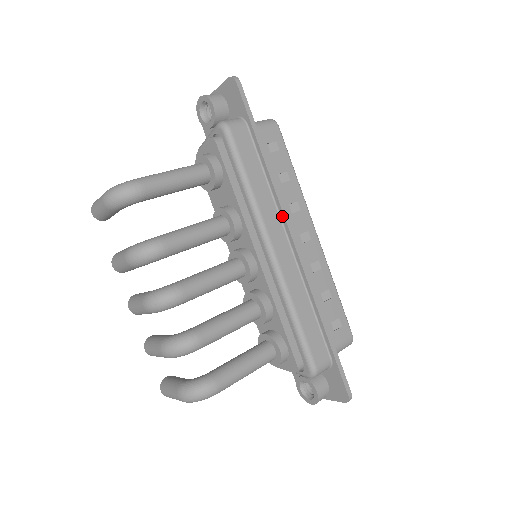
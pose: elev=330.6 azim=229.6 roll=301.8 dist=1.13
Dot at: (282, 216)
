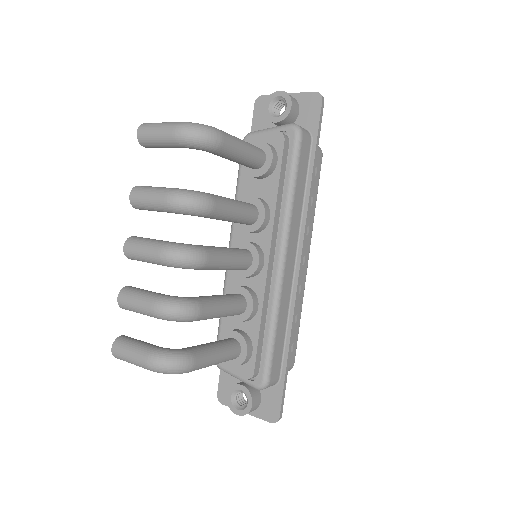
Dot at: (302, 233)
